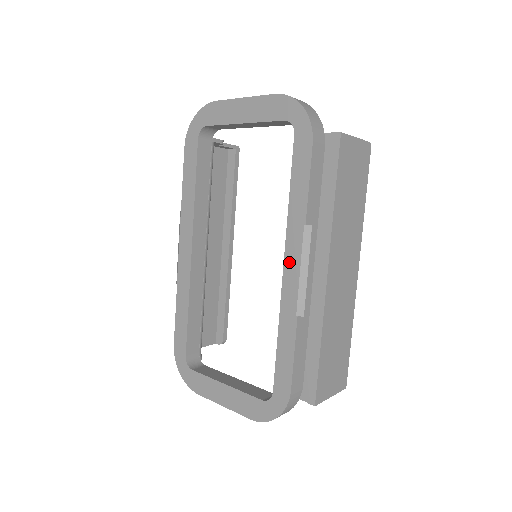
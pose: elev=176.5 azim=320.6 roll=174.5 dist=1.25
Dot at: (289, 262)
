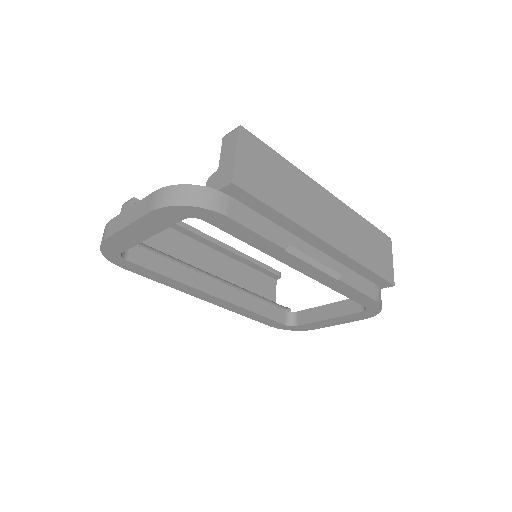
Dot at: (299, 268)
